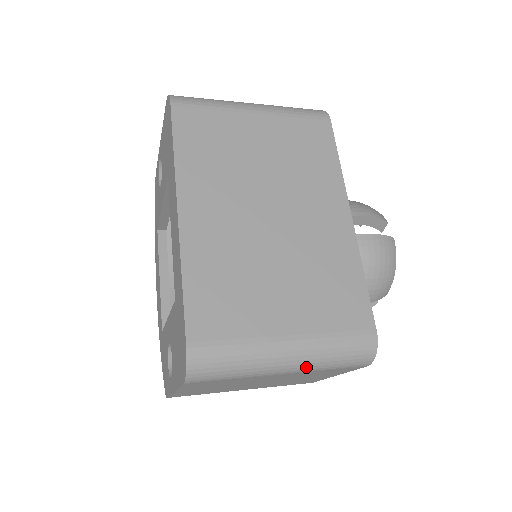
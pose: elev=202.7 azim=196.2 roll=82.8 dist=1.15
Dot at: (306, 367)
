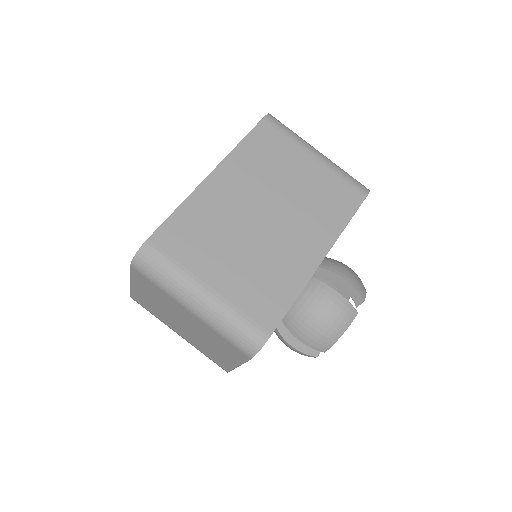
Dot at: (207, 318)
